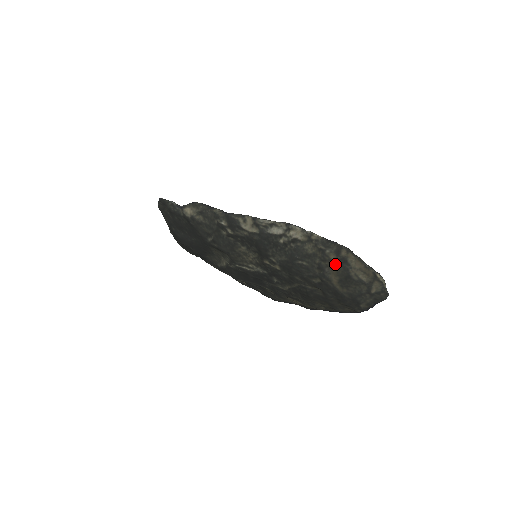
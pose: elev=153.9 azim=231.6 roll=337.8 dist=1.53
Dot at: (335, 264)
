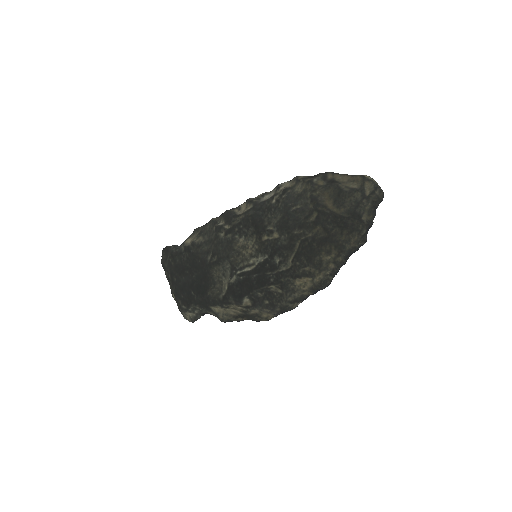
Dot at: (325, 188)
